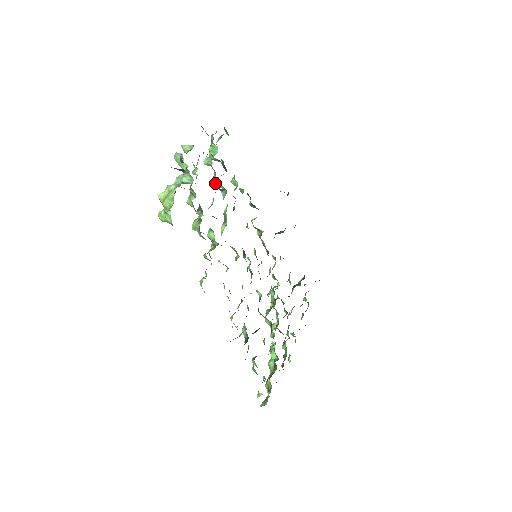
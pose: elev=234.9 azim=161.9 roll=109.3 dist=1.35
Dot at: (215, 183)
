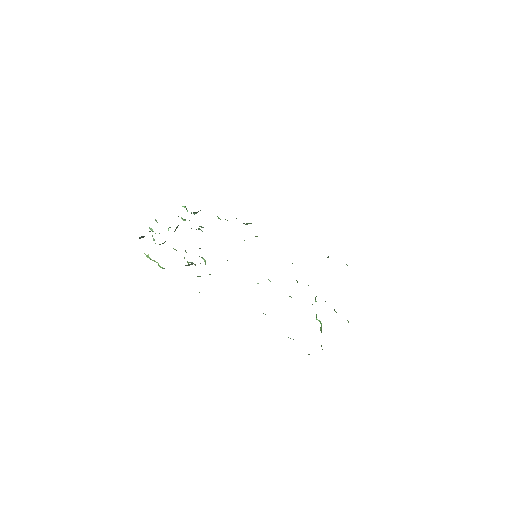
Dot at: (191, 228)
